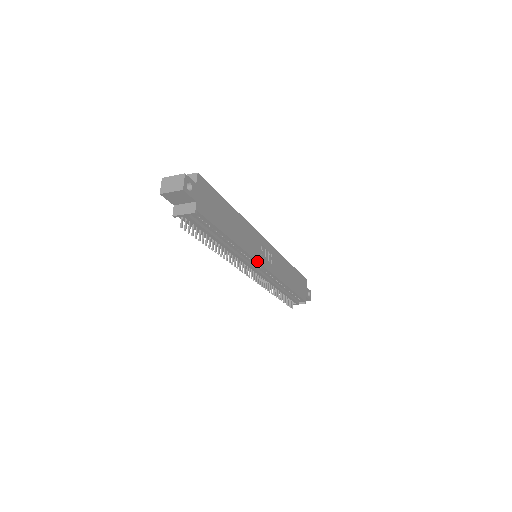
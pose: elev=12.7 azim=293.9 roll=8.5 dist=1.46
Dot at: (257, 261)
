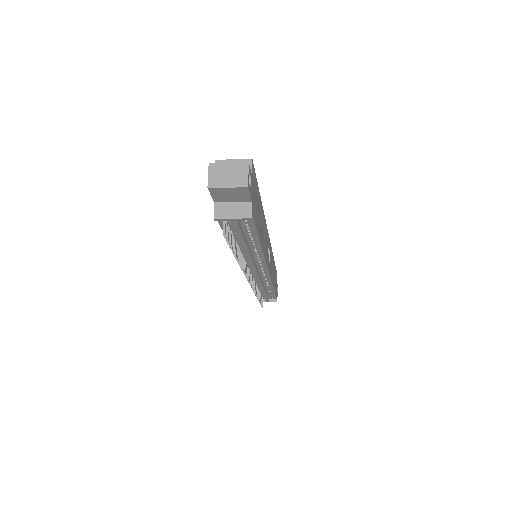
Dot at: (267, 266)
